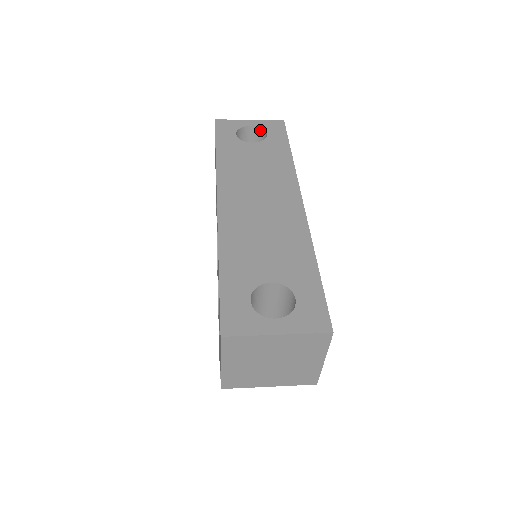
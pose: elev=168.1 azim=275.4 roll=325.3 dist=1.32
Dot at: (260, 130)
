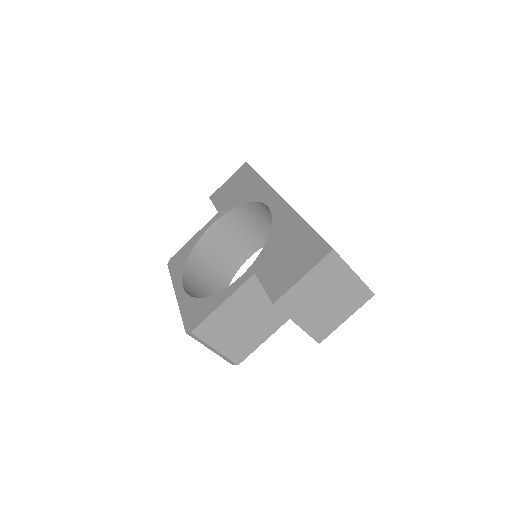
Dot at: occluded
